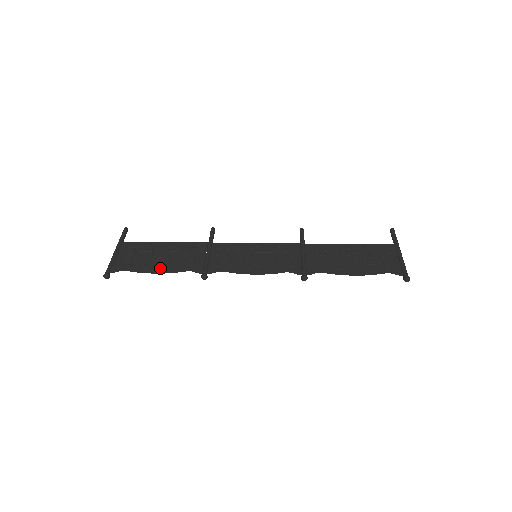
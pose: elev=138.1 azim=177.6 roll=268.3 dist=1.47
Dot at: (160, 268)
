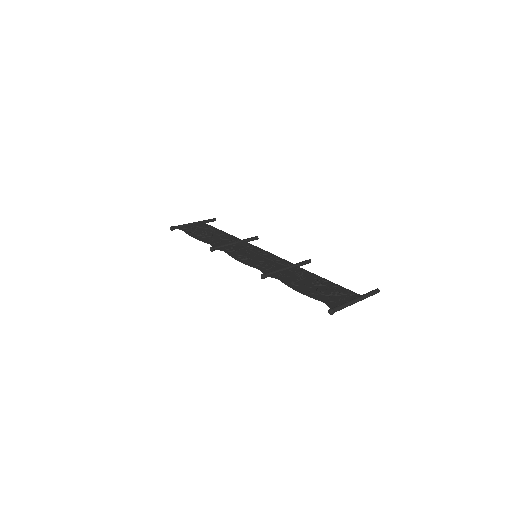
Dot at: (198, 236)
